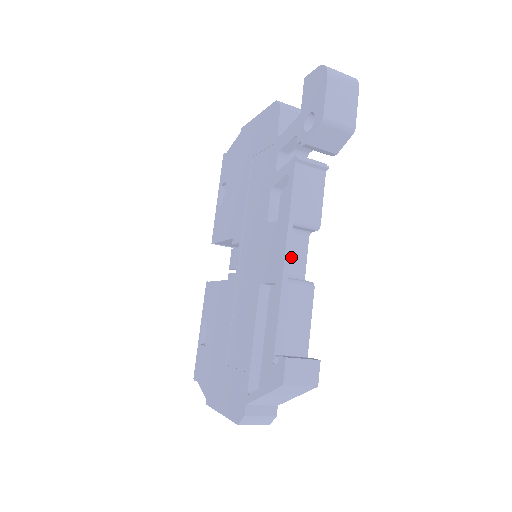
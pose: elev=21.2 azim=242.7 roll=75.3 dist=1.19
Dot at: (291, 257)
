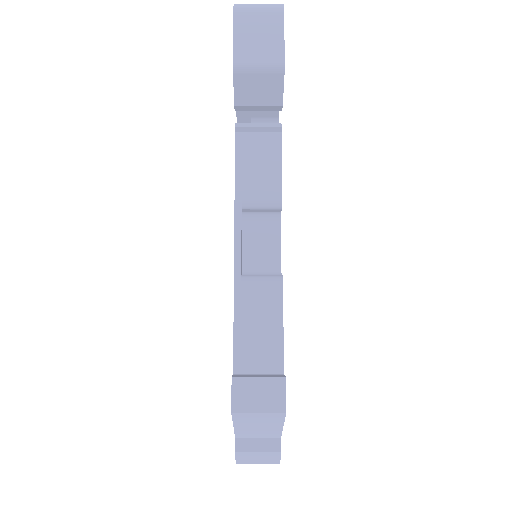
Dot at: (258, 248)
